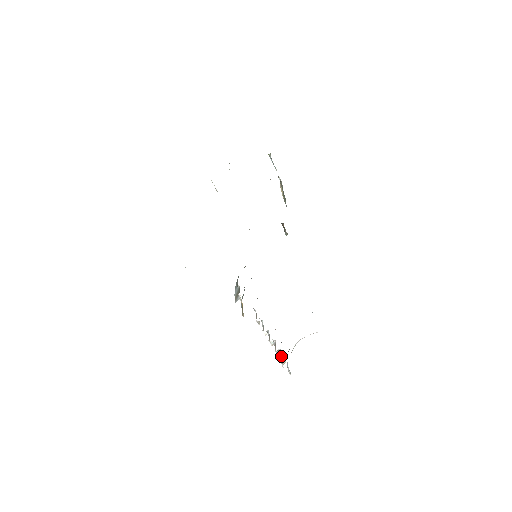
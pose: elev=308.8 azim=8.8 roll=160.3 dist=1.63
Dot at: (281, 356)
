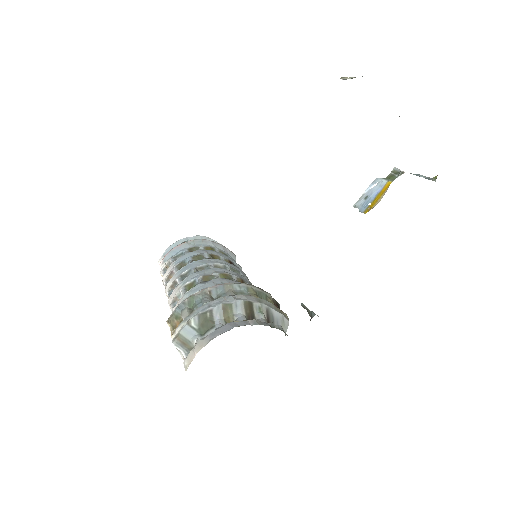
Dot at: occluded
